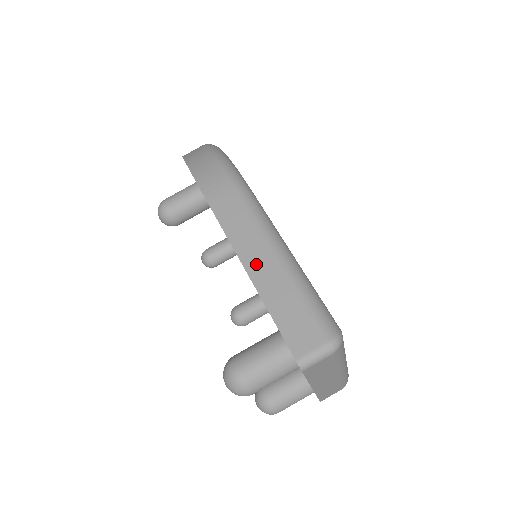
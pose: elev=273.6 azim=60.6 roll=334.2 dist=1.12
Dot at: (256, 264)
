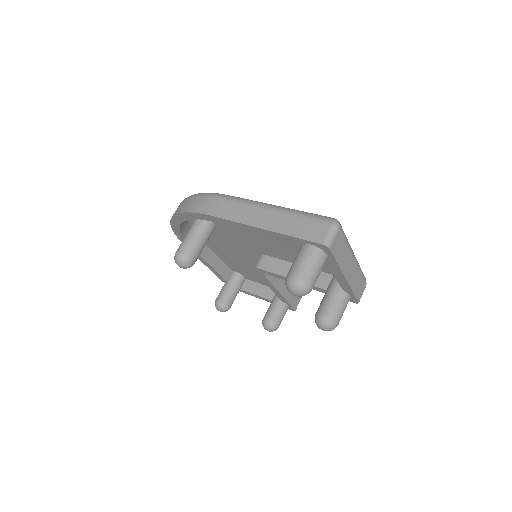
Dot at: (263, 221)
